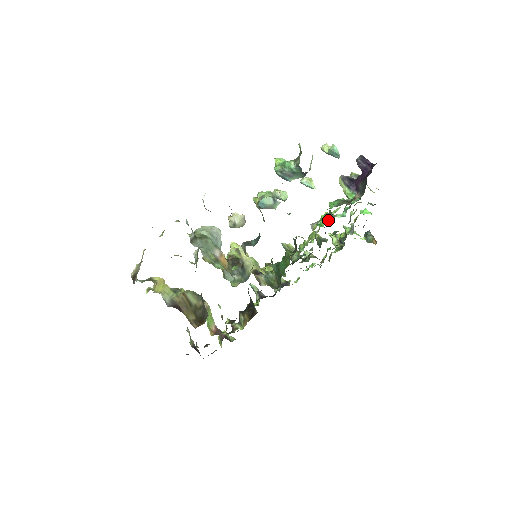
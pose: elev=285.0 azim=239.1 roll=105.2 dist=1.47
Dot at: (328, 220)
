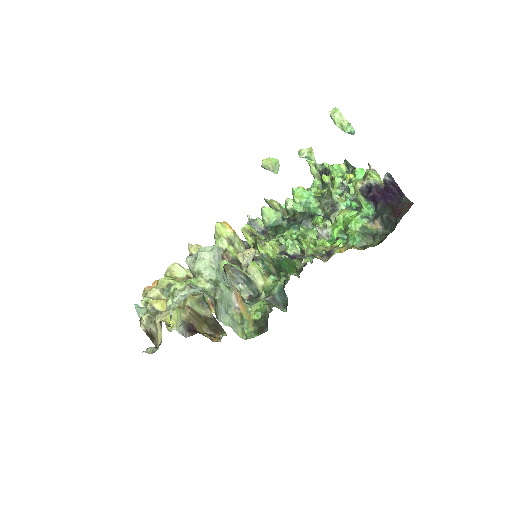
Dot at: (343, 244)
